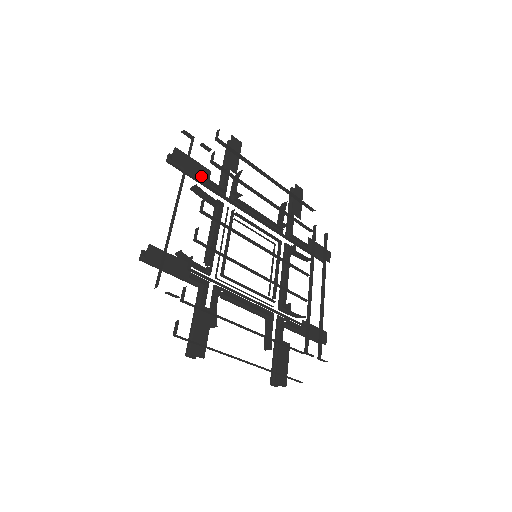
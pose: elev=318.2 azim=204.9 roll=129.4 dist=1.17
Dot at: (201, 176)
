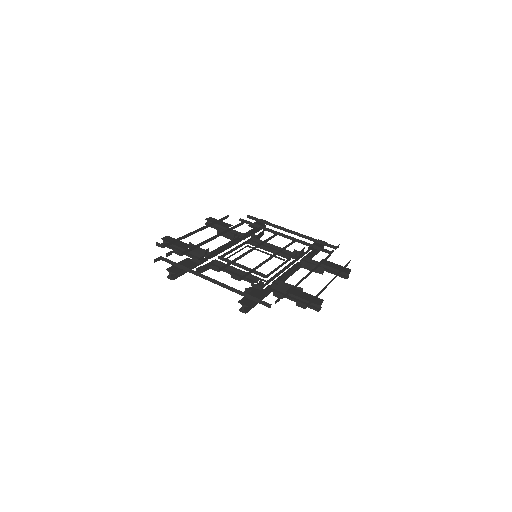
Dot at: (191, 264)
